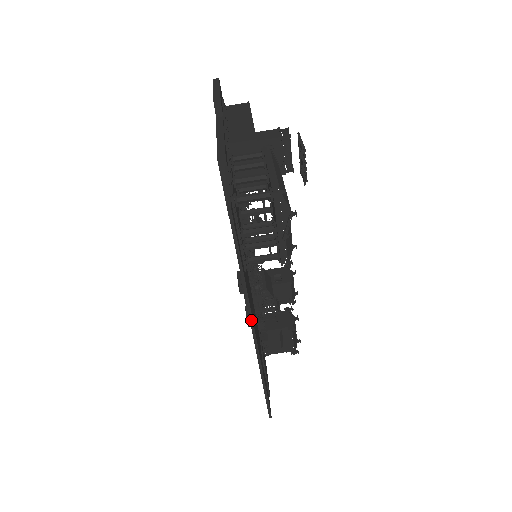
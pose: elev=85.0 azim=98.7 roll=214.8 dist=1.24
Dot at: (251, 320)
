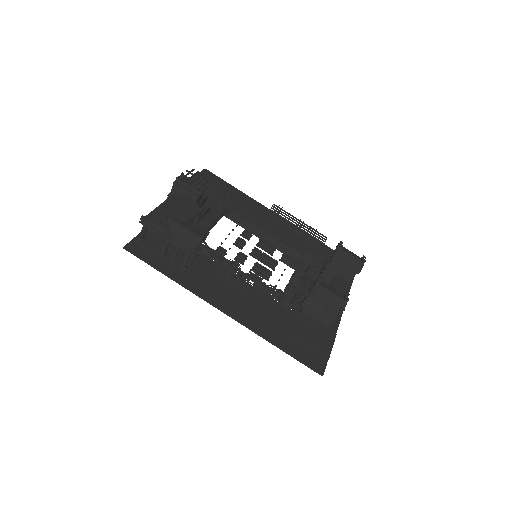
Dot at: (206, 301)
